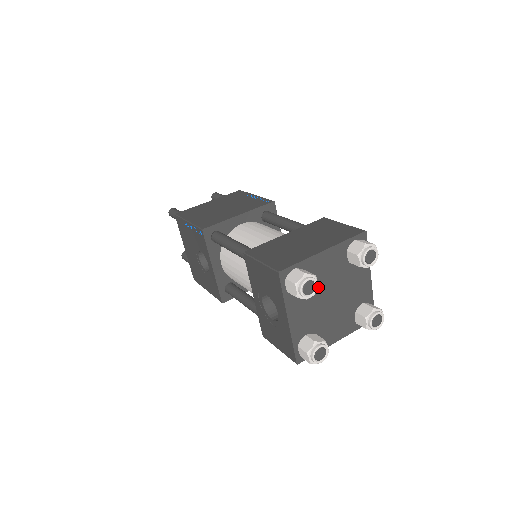
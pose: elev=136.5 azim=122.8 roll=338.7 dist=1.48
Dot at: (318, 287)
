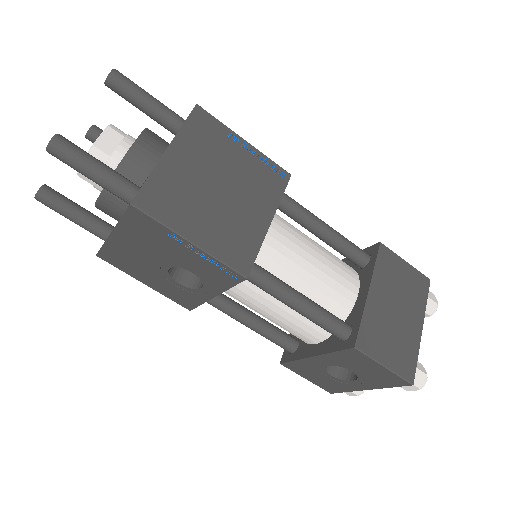
Dot at: occluded
